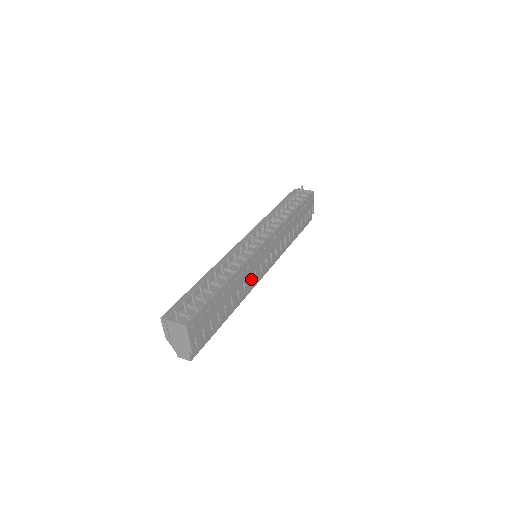
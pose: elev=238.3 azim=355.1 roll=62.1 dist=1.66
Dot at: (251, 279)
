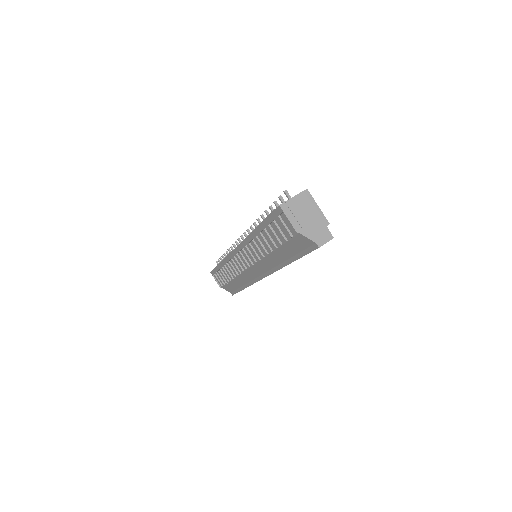
Dot at: occluded
